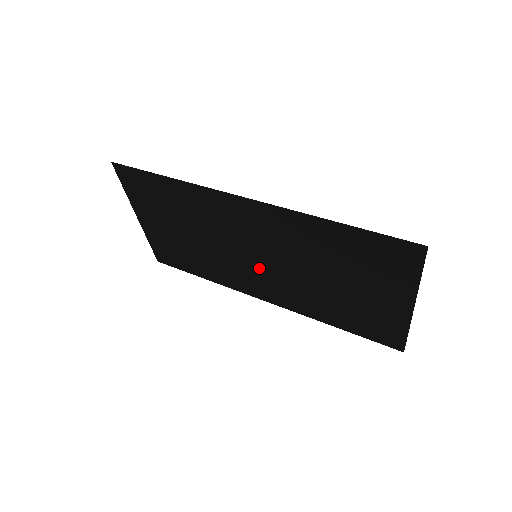
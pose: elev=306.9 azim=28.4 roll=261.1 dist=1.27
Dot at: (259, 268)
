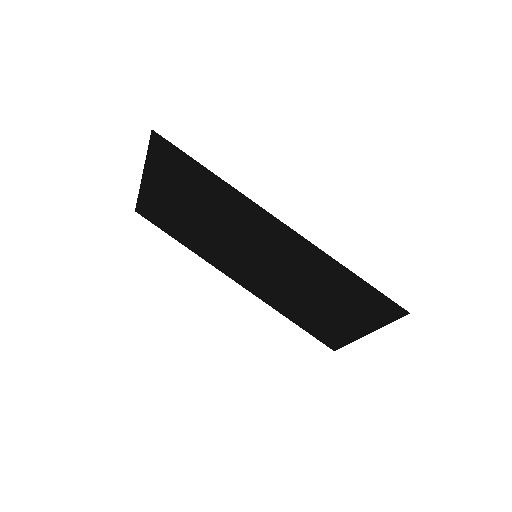
Dot at: (251, 263)
